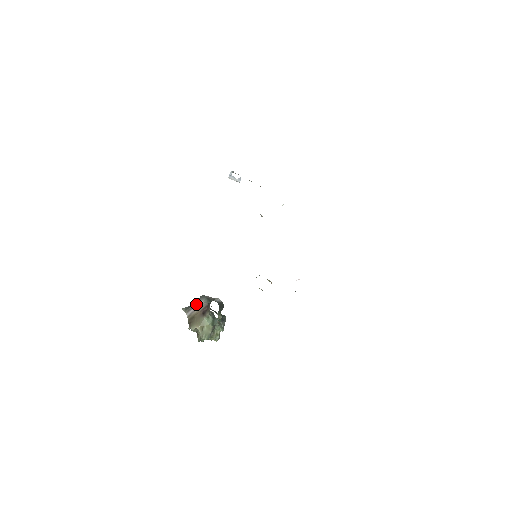
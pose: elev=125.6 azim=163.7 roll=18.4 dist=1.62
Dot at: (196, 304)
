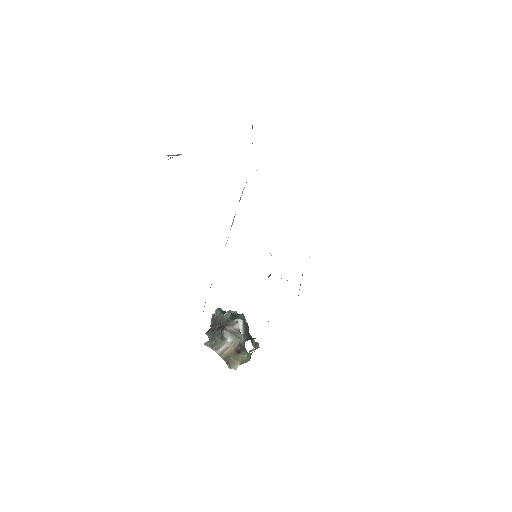
Dot at: (223, 343)
